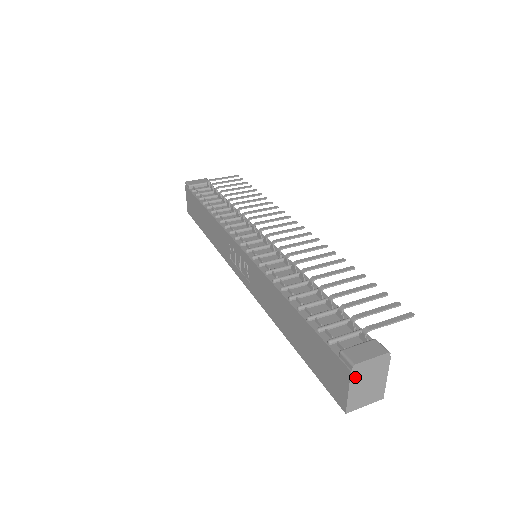
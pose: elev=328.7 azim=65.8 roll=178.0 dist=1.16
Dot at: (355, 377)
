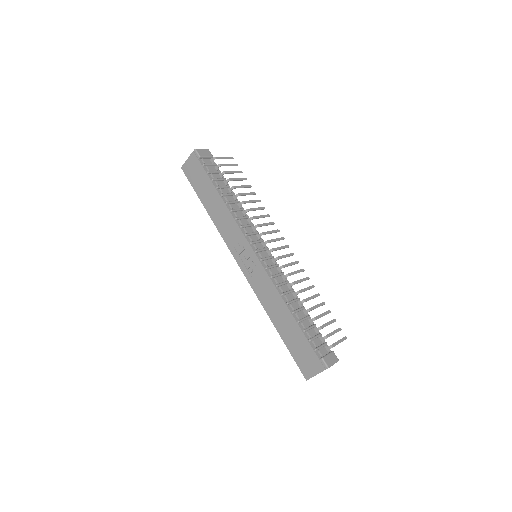
Dot at: occluded
